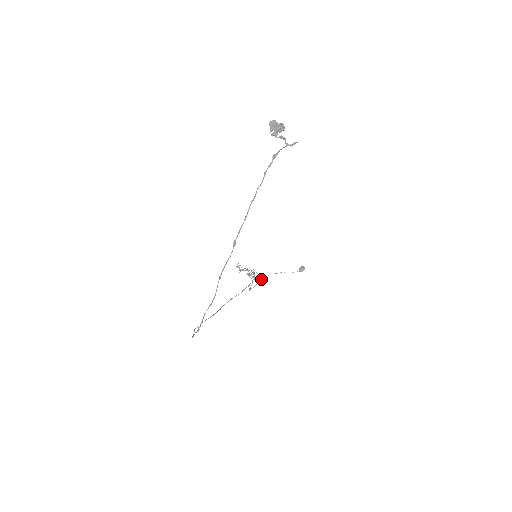
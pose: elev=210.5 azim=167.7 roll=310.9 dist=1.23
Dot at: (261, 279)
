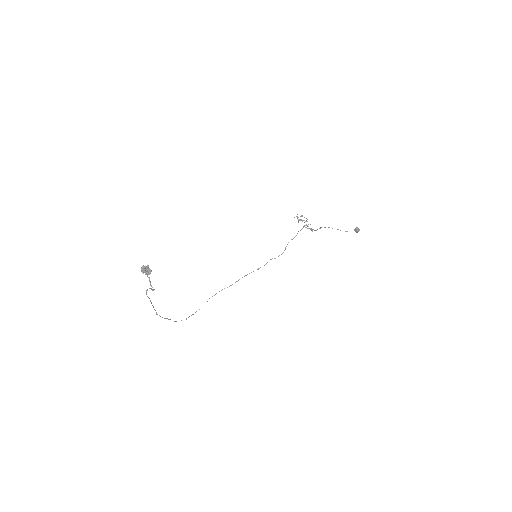
Dot at: occluded
